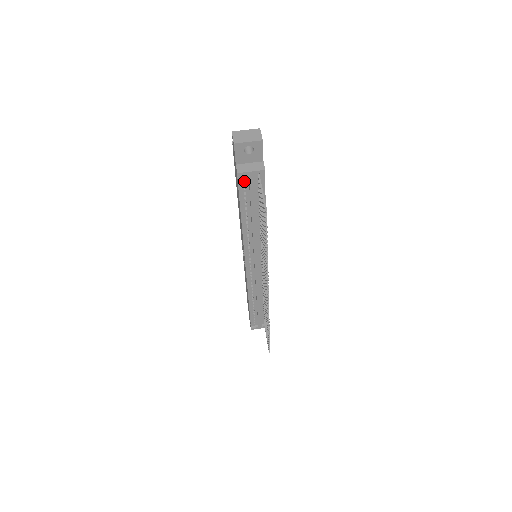
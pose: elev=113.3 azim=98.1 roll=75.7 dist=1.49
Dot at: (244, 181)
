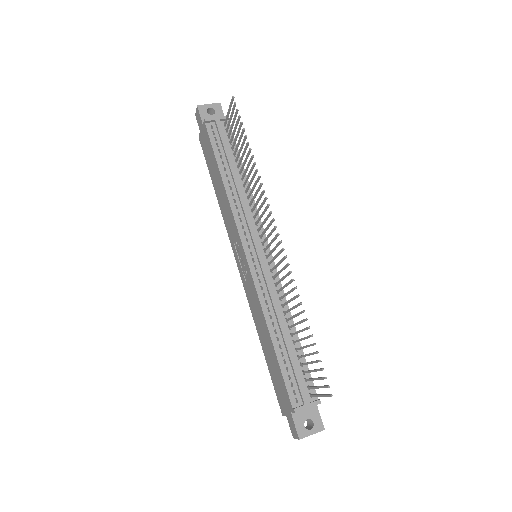
Dot at: (214, 137)
